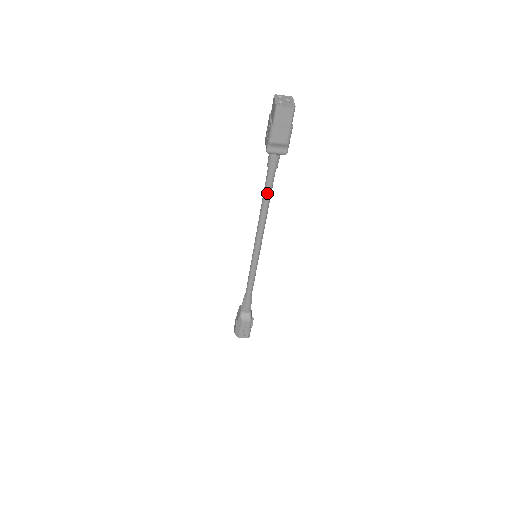
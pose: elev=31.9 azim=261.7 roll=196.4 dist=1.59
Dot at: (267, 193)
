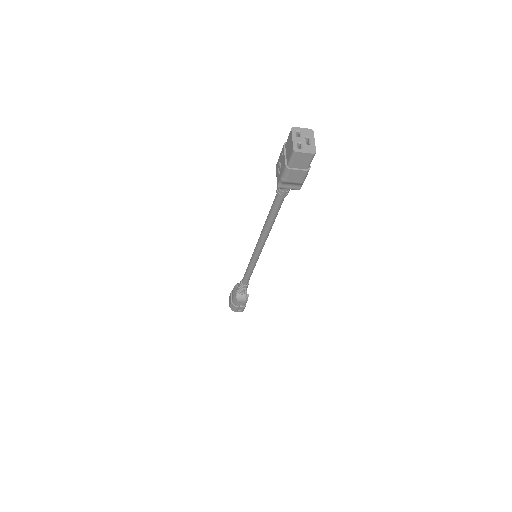
Dot at: (273, 214)
